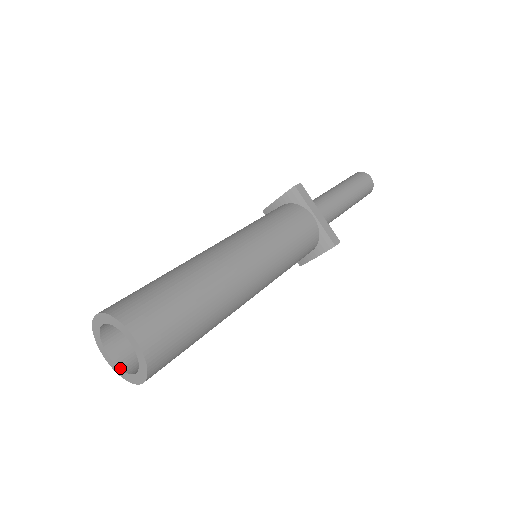
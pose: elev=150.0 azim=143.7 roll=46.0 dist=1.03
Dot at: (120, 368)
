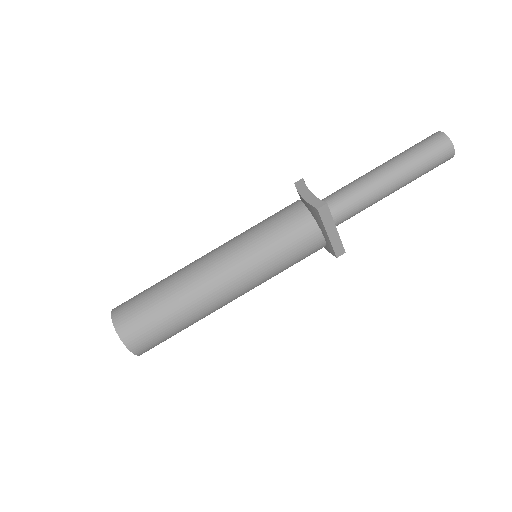
Dot at: occluded
